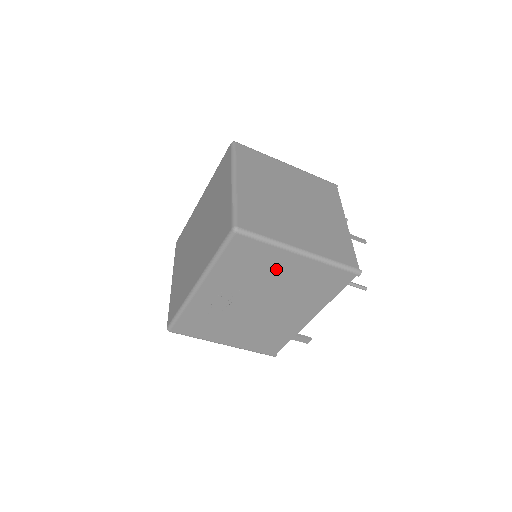
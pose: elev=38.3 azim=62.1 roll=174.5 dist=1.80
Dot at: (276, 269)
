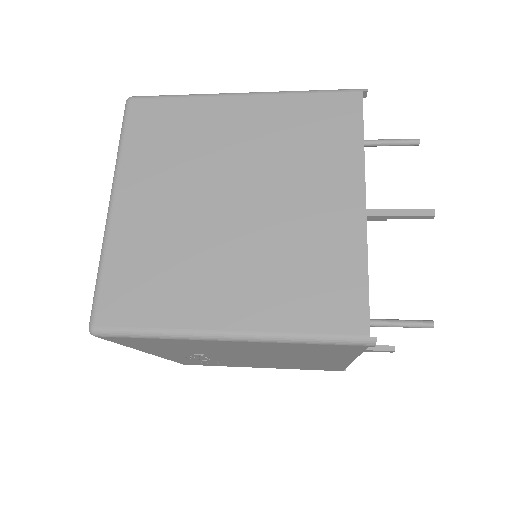
Dot at: (216, 346)
